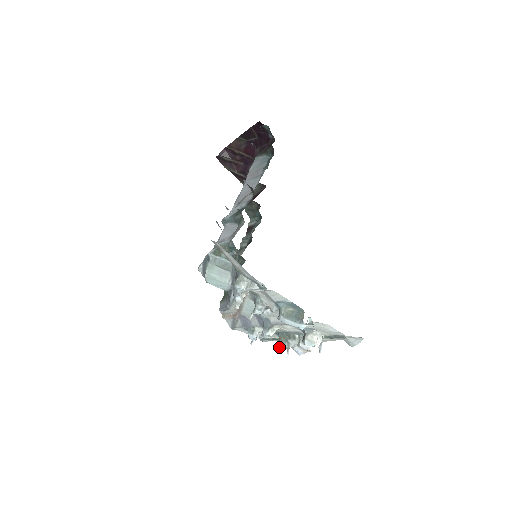
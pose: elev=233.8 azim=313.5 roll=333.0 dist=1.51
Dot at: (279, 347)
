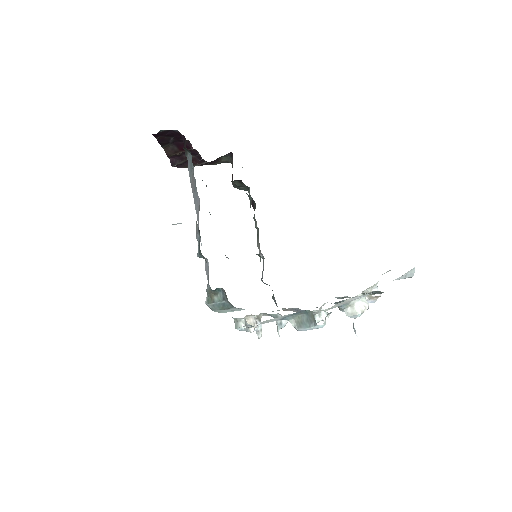
Dot at: occluded
